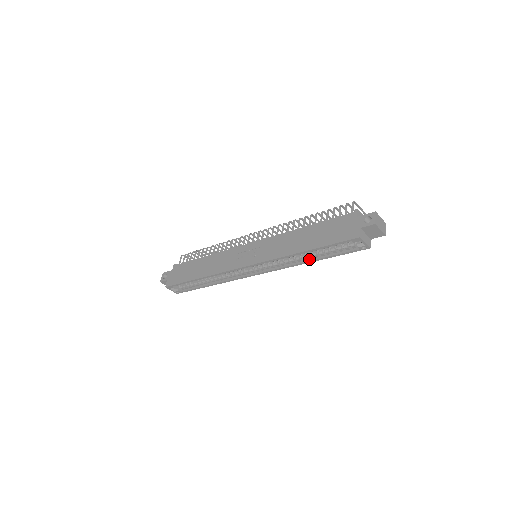
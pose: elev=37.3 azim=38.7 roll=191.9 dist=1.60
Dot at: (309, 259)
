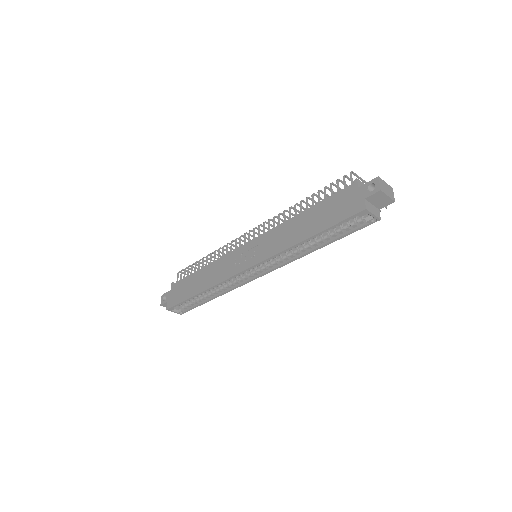
Dot at: (314, 247)
